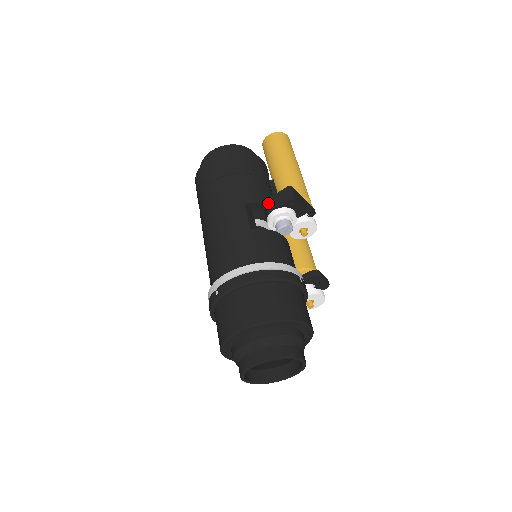
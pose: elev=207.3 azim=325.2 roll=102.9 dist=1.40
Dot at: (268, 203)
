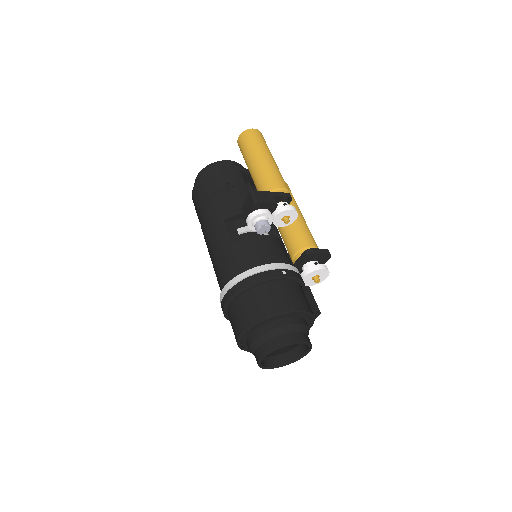
Dot at: (243, 211)
